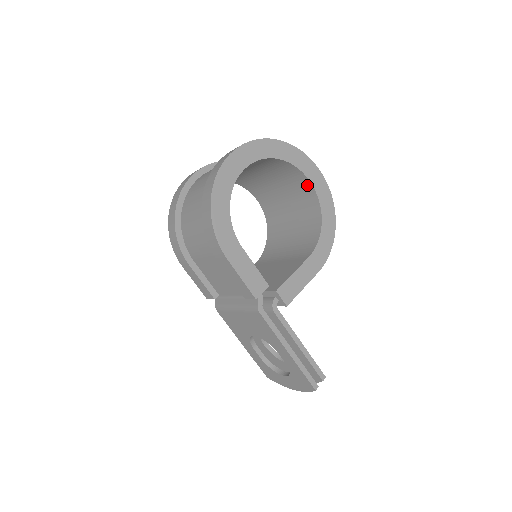
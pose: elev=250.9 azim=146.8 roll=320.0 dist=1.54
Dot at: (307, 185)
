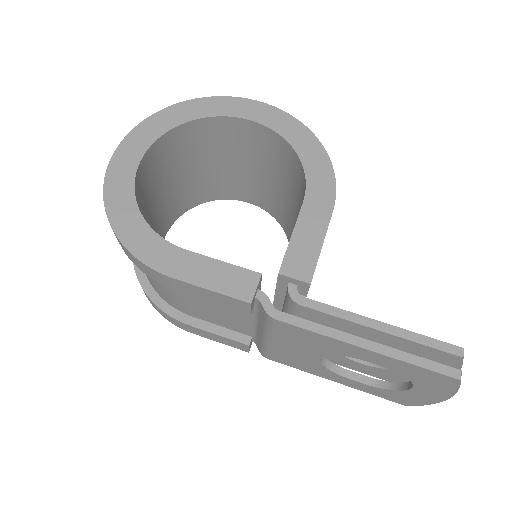
Dot at: (248, 127)
